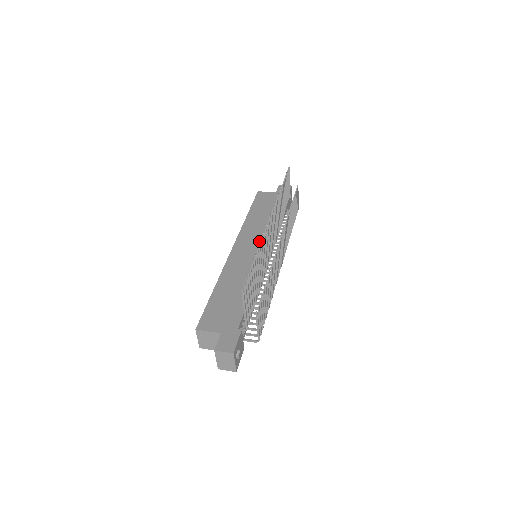
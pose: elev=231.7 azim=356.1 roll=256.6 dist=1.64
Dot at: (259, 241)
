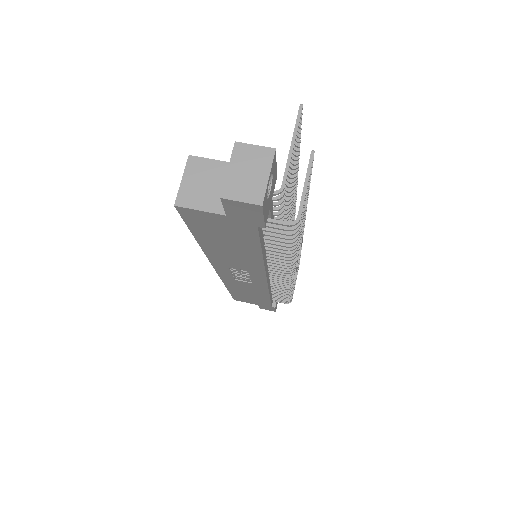
Dot at: occluded
